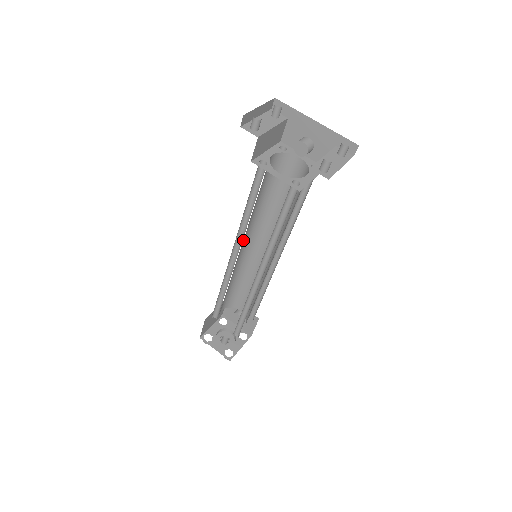
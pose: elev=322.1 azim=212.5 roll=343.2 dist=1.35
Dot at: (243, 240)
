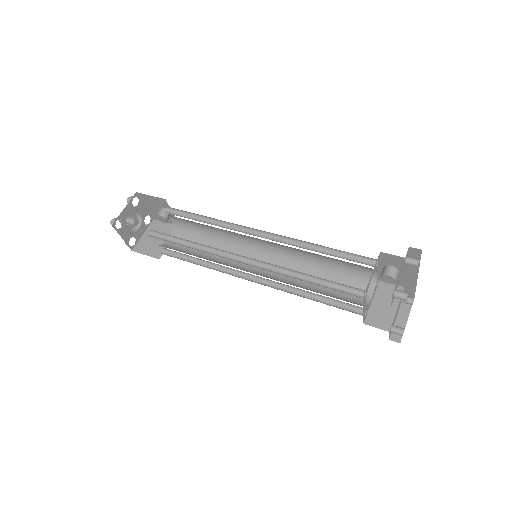
Dot at: occluded
